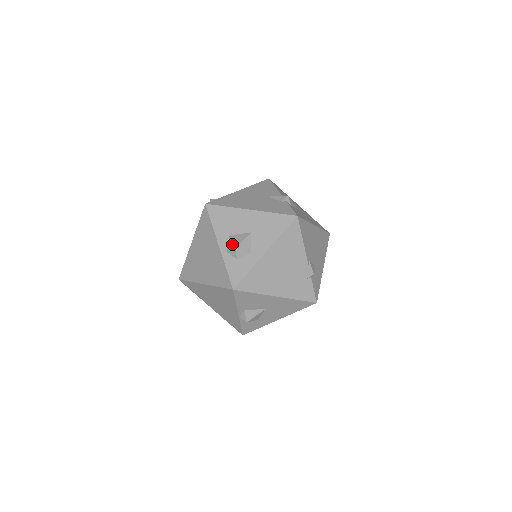
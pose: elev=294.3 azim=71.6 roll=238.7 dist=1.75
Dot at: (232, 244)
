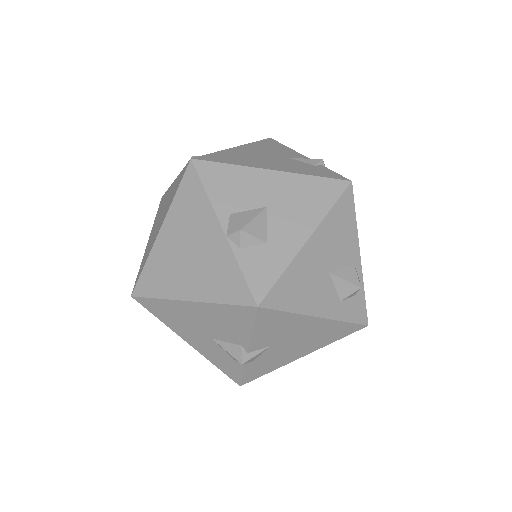
Dot at: occluded
